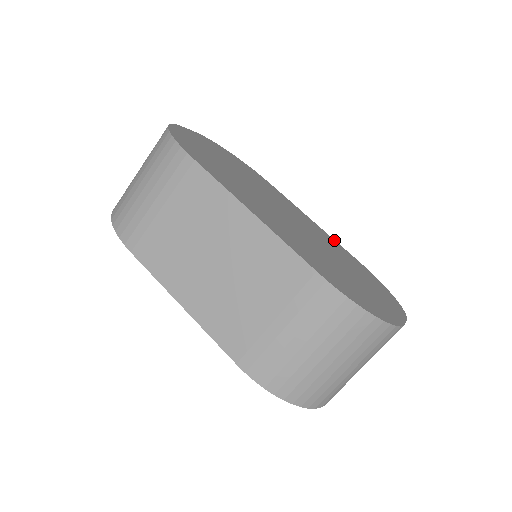
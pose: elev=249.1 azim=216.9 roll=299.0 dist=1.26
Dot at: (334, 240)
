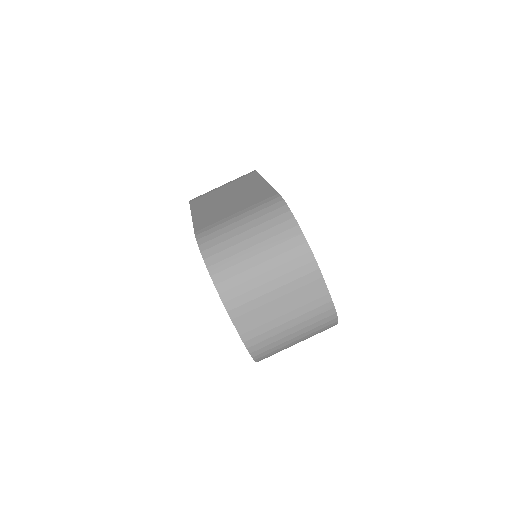
Dot at: occluded
